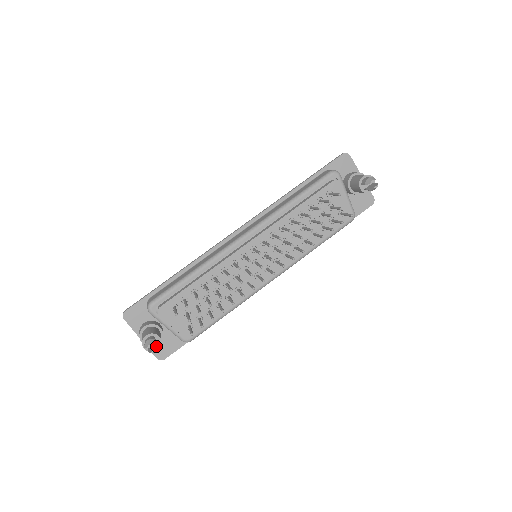
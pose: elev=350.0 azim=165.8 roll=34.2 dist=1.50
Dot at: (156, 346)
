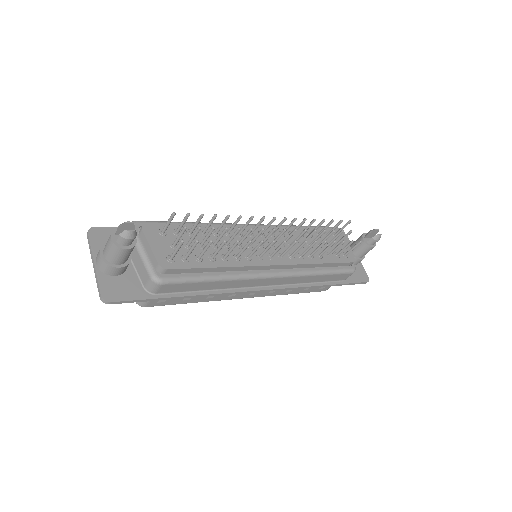
Dot at: (133, 233)
